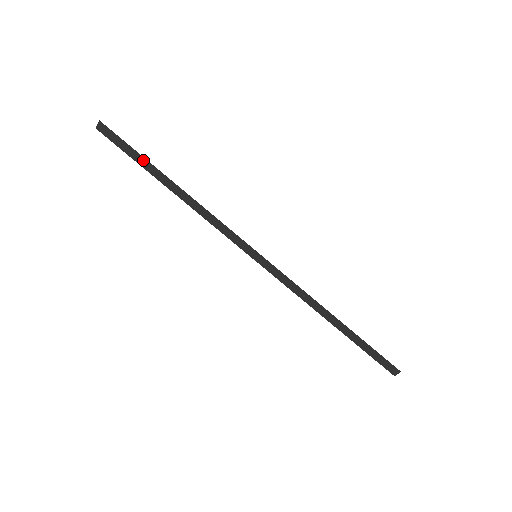
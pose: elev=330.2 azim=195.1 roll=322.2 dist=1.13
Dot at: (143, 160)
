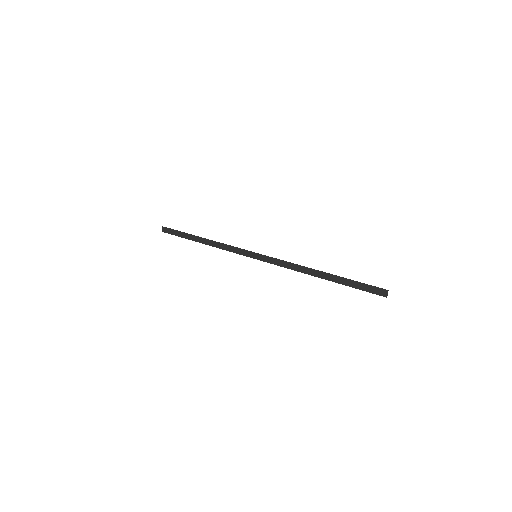
Dot at: (185, 234)
